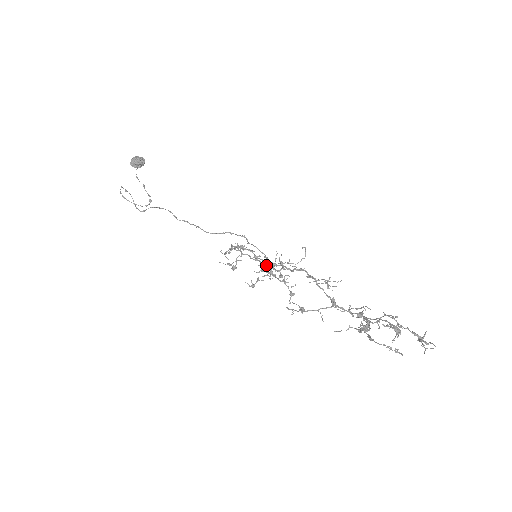
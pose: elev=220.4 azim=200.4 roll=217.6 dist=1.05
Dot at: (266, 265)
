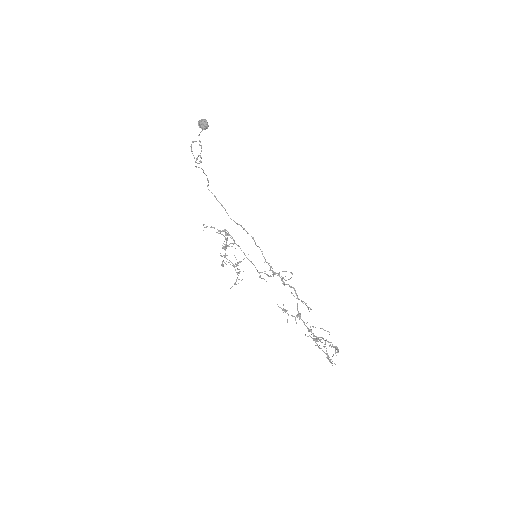
Dot at: occluded
